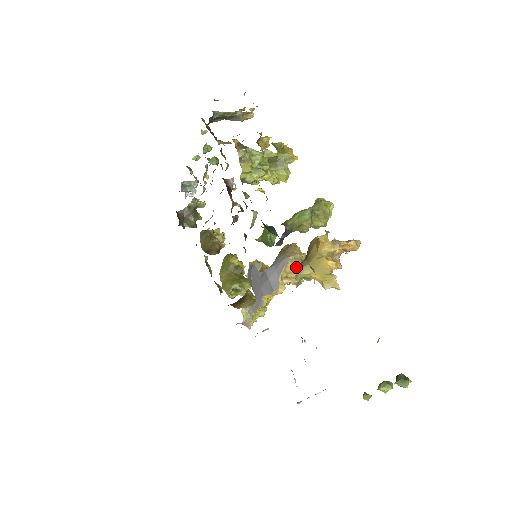
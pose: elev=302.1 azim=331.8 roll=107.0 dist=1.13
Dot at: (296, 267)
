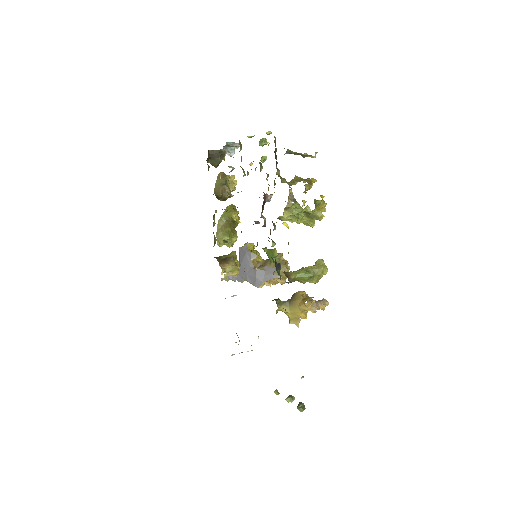
Dot at: (280, 304)
